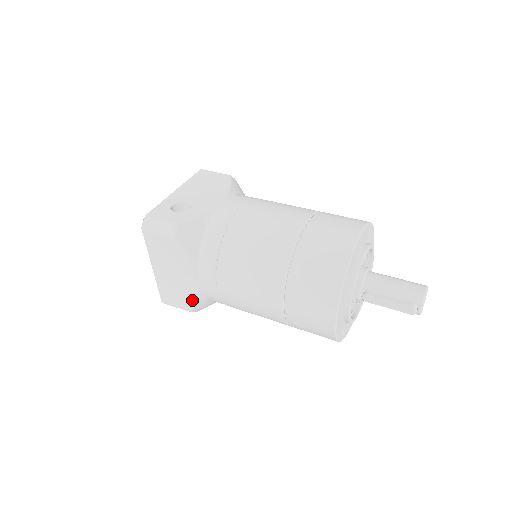
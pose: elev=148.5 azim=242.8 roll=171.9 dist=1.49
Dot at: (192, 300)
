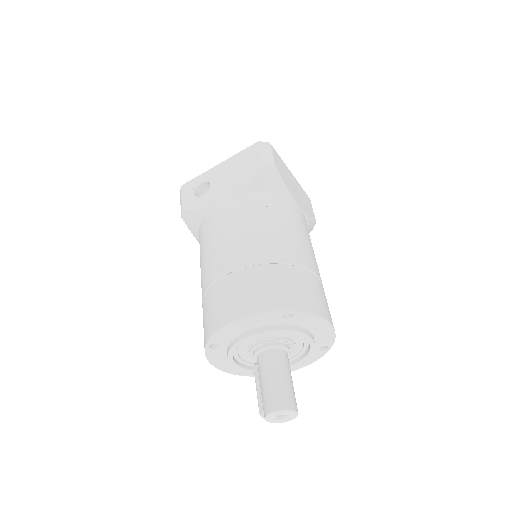
Dot at: occluded
